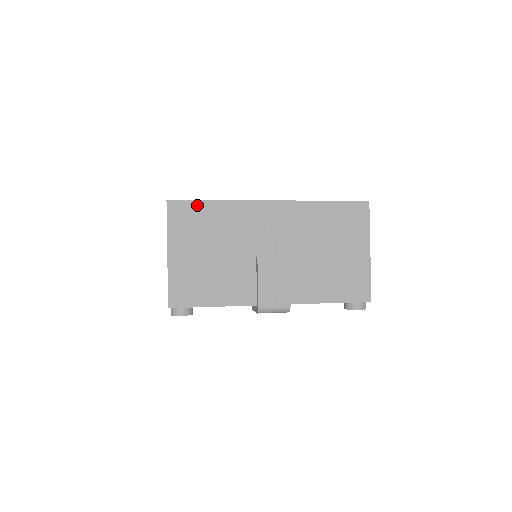
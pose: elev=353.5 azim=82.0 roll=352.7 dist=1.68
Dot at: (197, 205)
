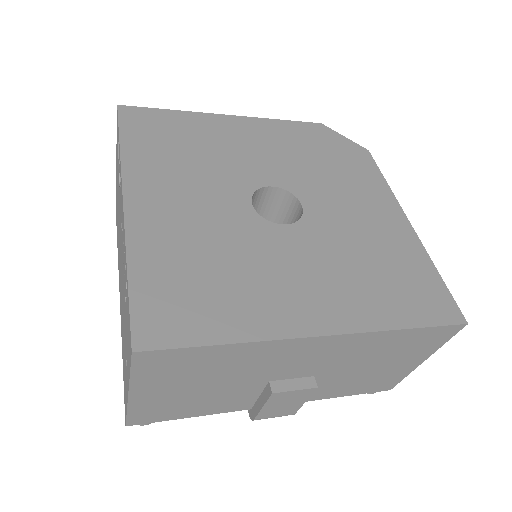
Dot at: (191, 351)
